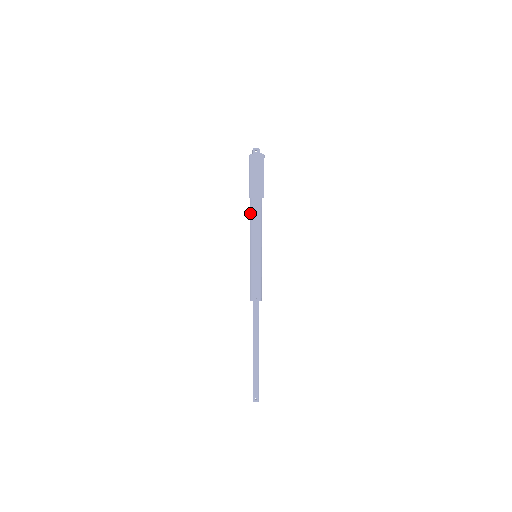
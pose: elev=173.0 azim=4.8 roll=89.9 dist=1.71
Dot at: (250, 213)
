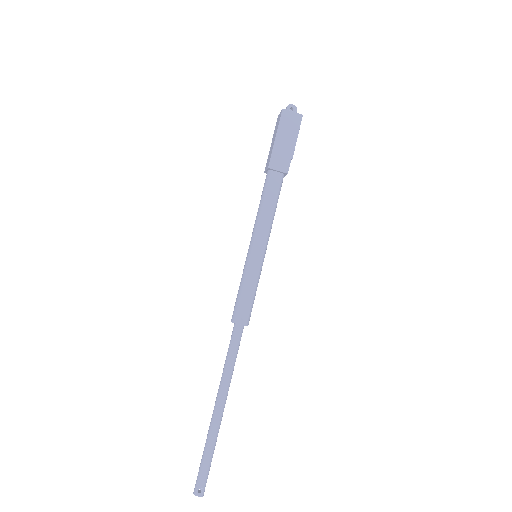
Dot at: (263, 191)
